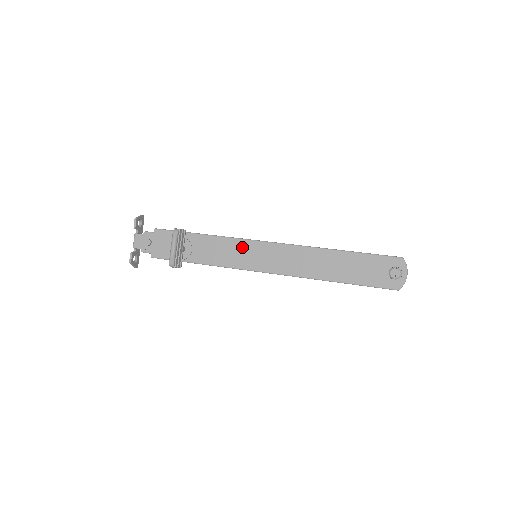
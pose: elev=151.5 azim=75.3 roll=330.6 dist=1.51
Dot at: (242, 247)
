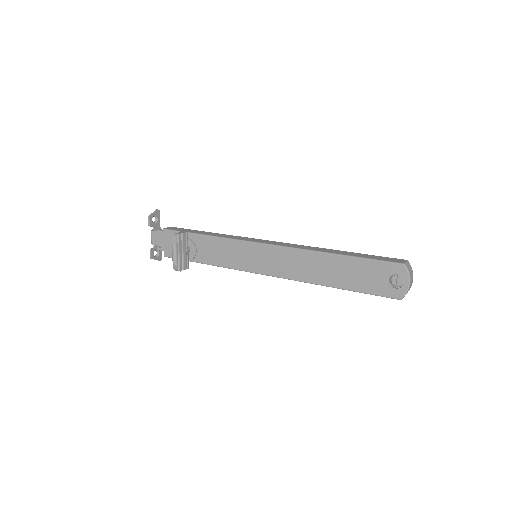
Dot at: (240, 249)
